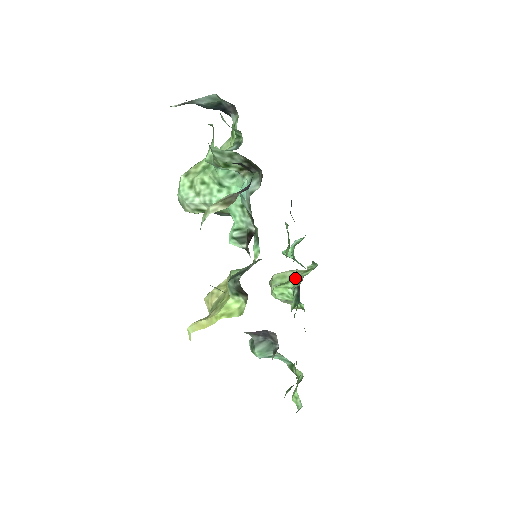
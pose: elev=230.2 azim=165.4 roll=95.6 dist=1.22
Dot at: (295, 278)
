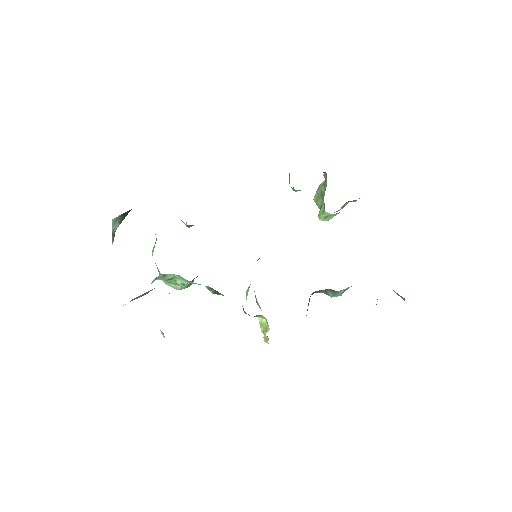
Dot at: occluded
